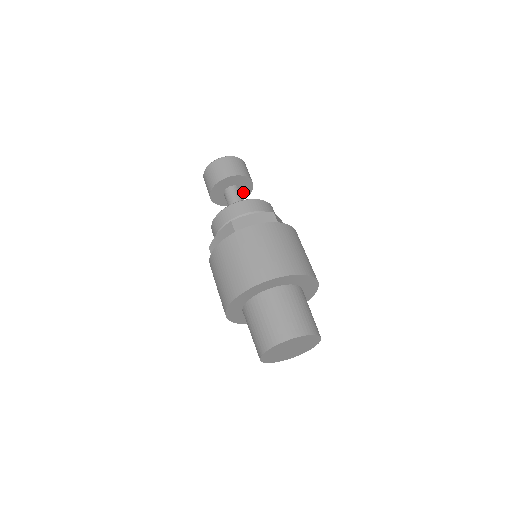
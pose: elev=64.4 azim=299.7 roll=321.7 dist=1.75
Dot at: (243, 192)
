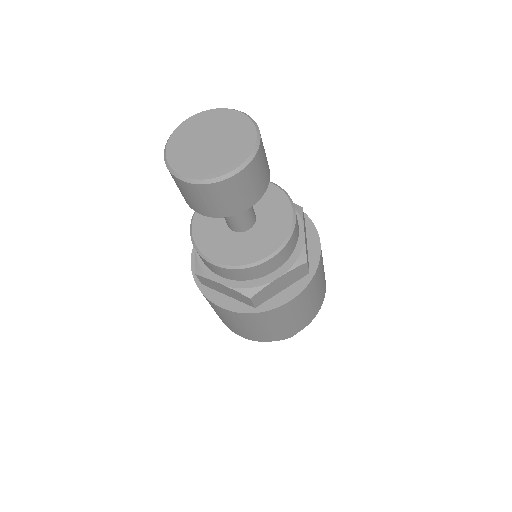
Dot at: occluded
